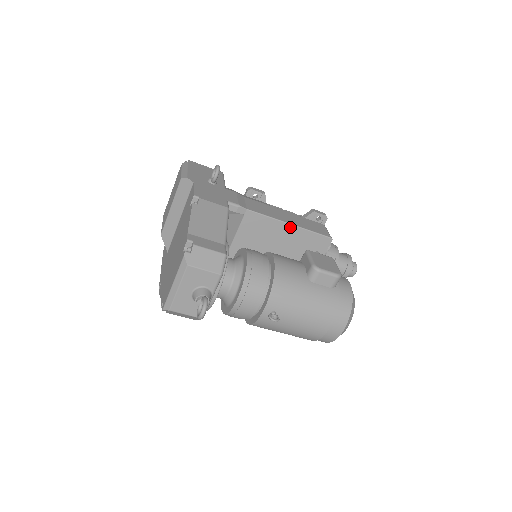
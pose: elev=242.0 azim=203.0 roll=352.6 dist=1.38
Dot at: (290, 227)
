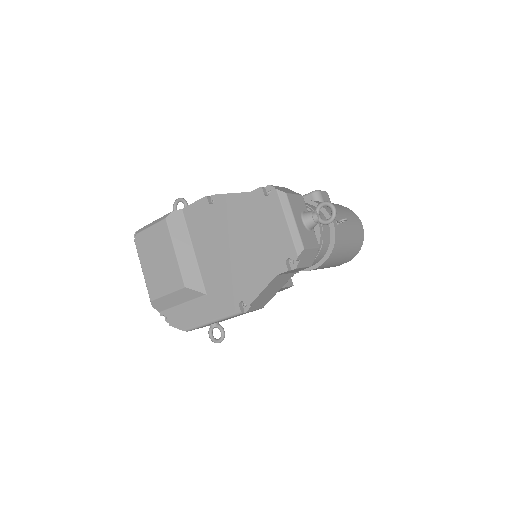
Dot at: occluded
